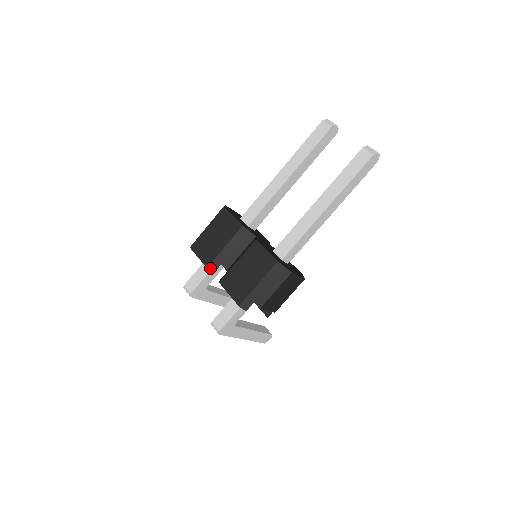
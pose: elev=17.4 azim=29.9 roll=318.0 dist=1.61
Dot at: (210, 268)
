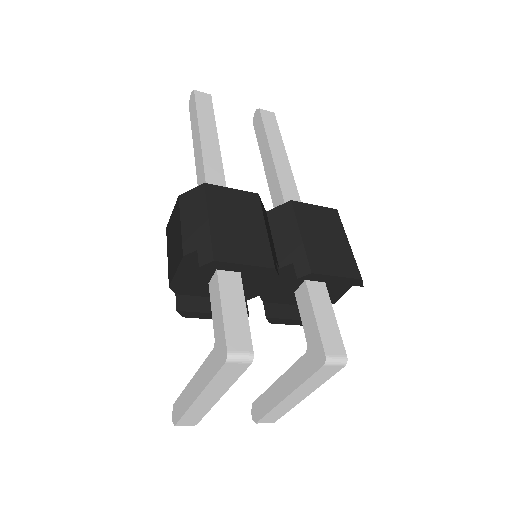
Dot at: (275, 268)
